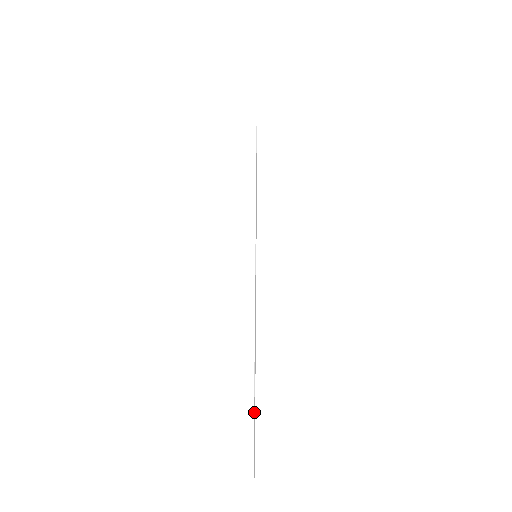
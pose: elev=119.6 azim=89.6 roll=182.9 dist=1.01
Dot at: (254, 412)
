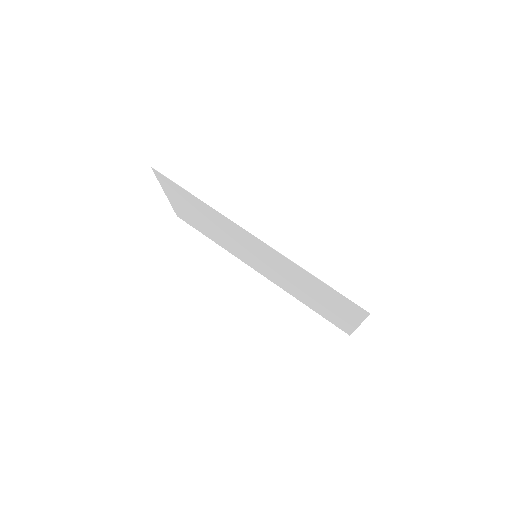
Dot at: (343, 300)
